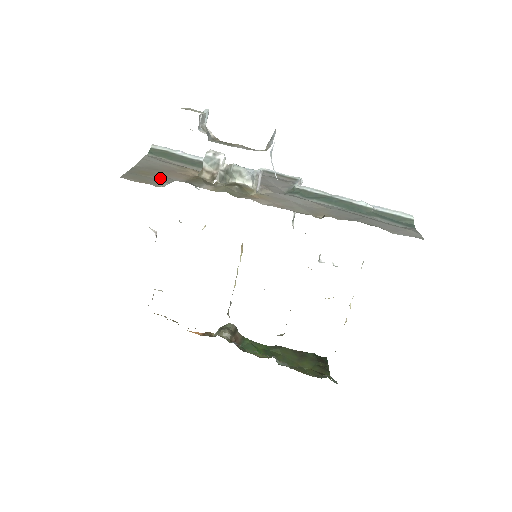
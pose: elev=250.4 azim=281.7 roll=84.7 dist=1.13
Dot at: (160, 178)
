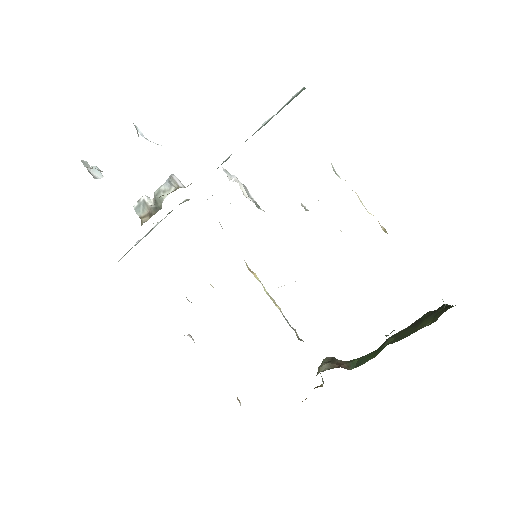
Dot at: occluded
